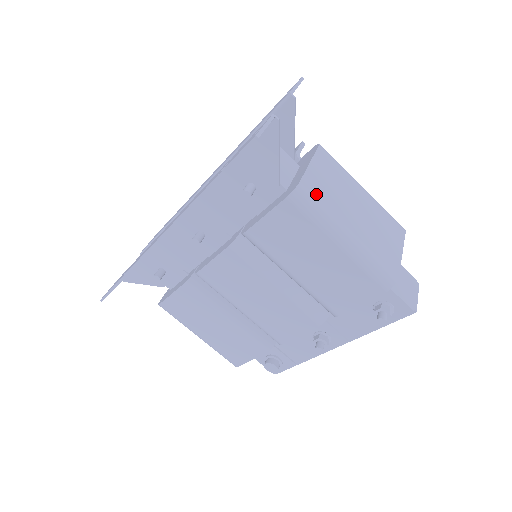
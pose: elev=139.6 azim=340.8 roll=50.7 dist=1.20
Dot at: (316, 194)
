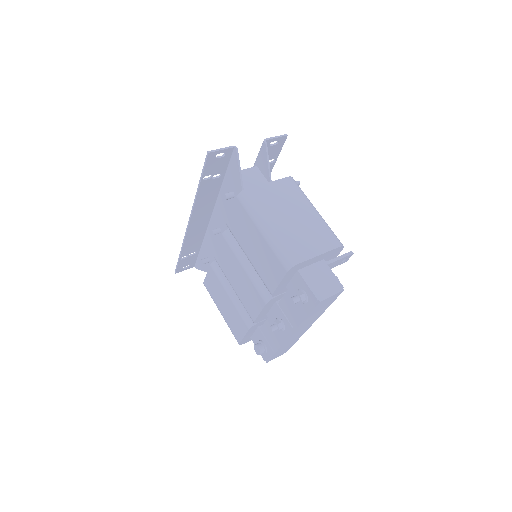
Dot at: (256, 198)
